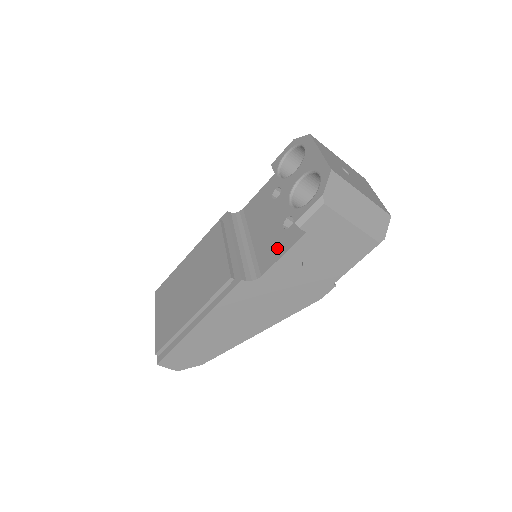
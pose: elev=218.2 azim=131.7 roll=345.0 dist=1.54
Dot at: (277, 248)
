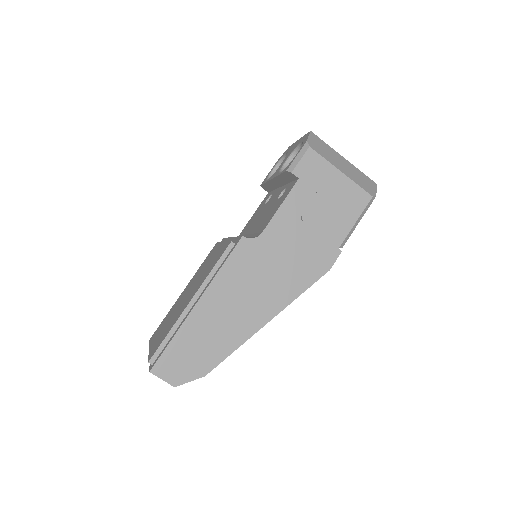
Dot at: (274, 209)
